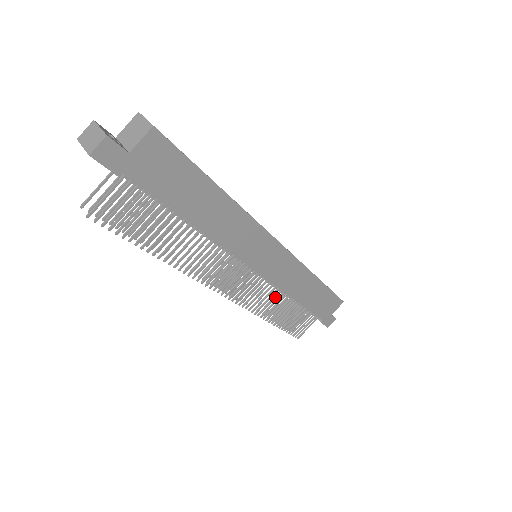
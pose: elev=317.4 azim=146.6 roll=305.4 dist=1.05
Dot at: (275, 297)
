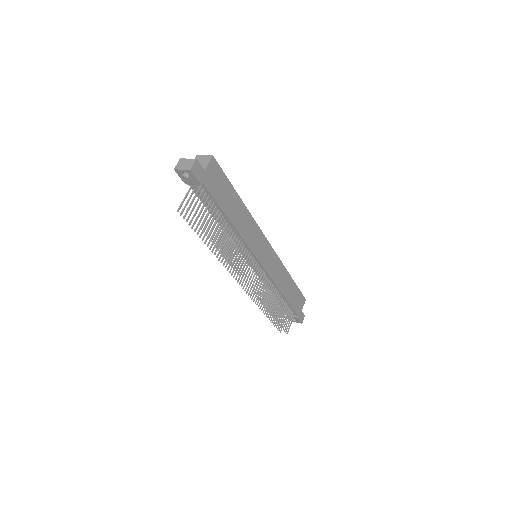
Dot at: (271, 290)
